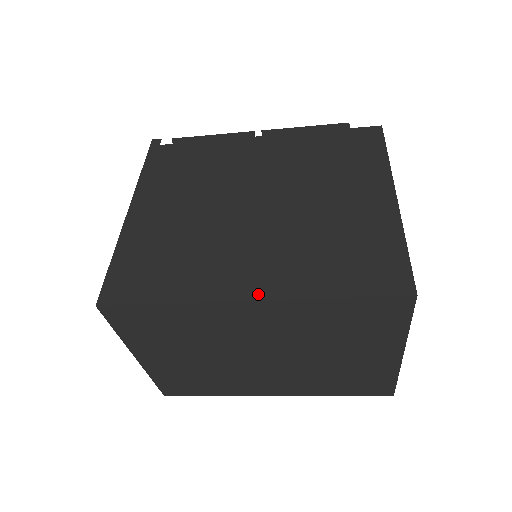
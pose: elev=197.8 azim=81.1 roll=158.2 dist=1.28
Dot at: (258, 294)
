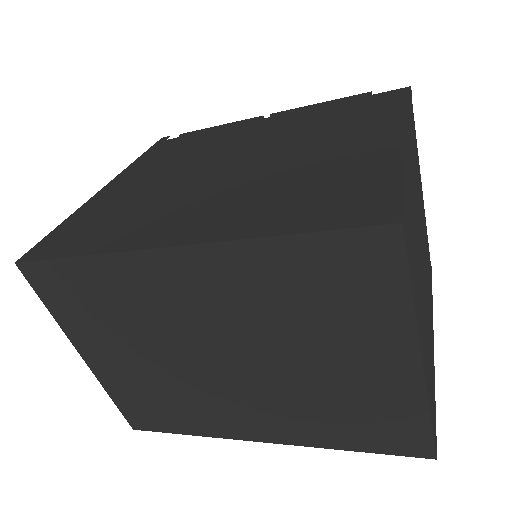
Dot at: (185, 239)
